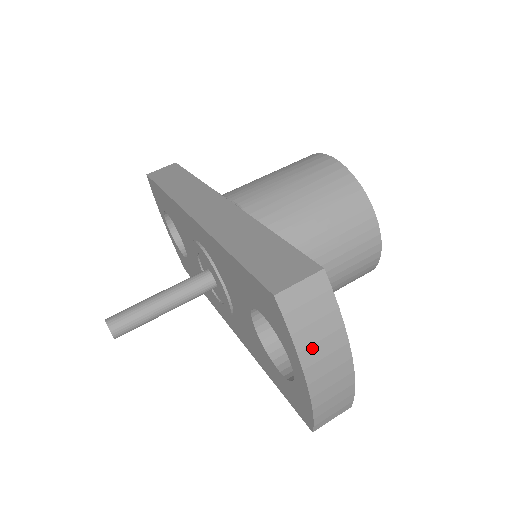
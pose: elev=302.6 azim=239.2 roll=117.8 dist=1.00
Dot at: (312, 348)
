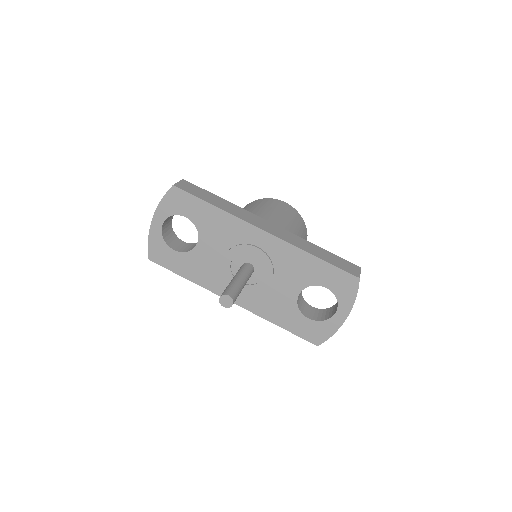
Dot at: occluded
